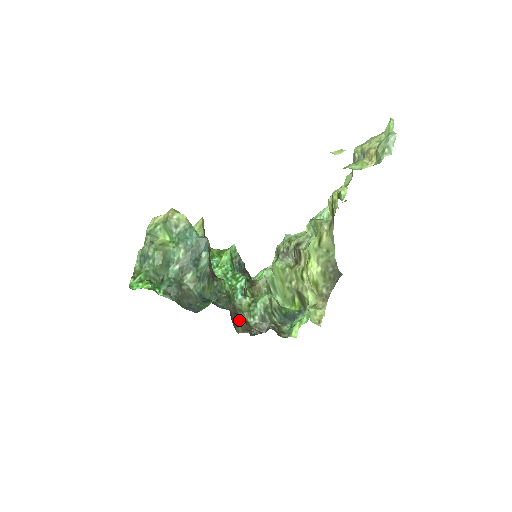
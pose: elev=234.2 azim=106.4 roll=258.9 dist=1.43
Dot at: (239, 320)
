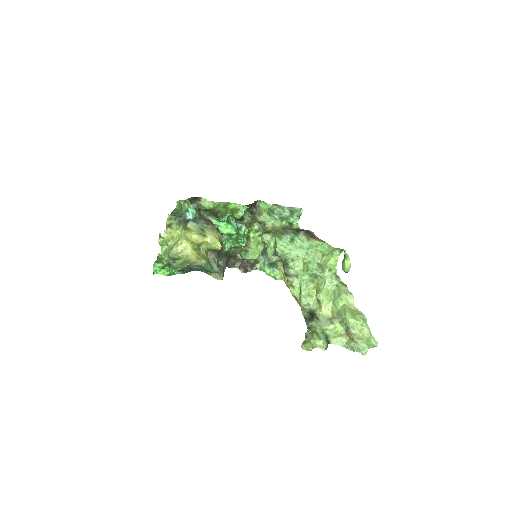
Dot at: (230, 260)
